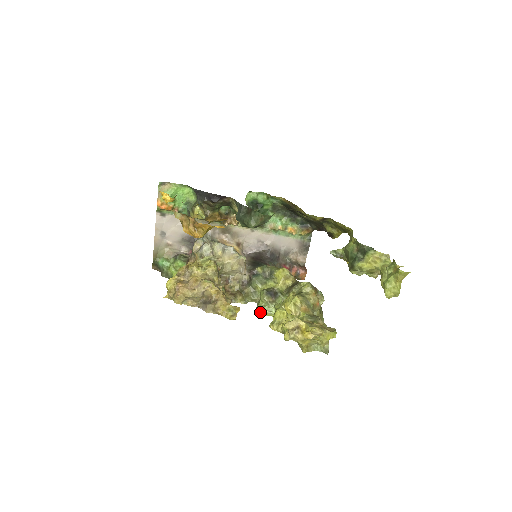
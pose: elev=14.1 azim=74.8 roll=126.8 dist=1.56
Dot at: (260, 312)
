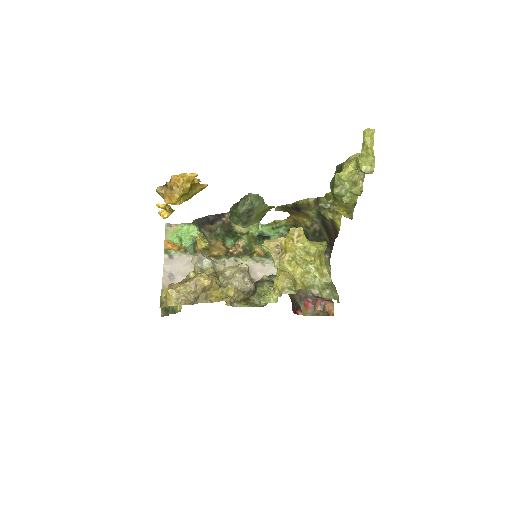
Dot at: (262, 300)
